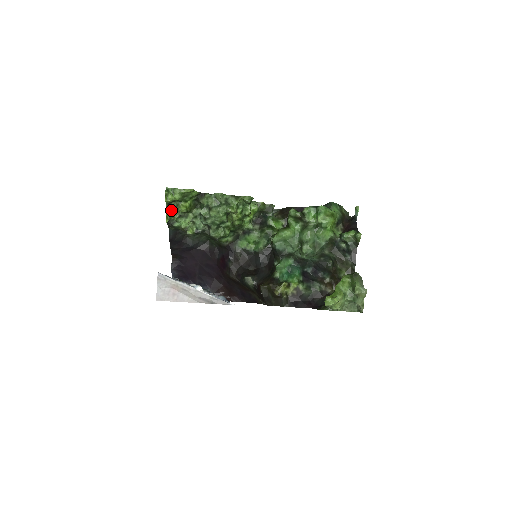
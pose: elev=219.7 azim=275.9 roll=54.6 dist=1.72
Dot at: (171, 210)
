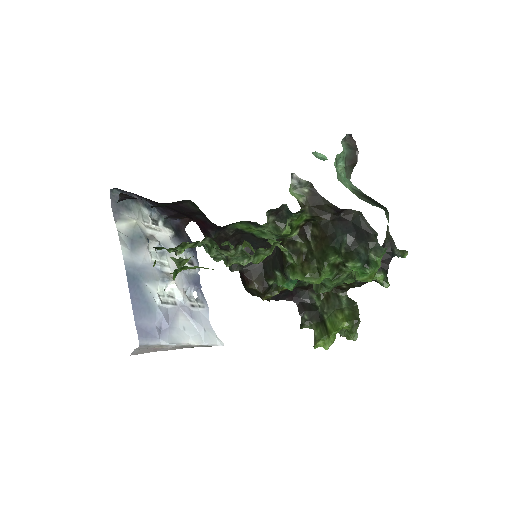
Dot at: occluded
